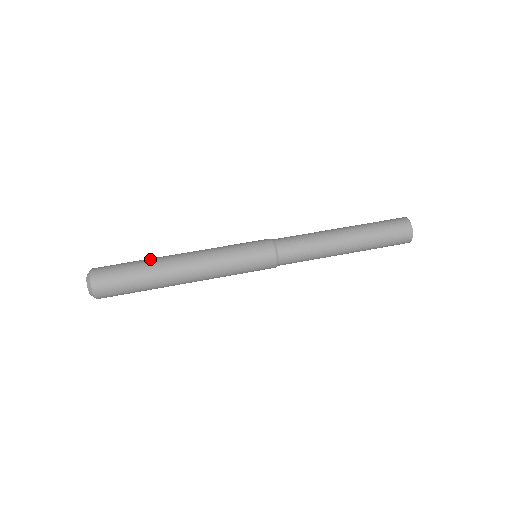
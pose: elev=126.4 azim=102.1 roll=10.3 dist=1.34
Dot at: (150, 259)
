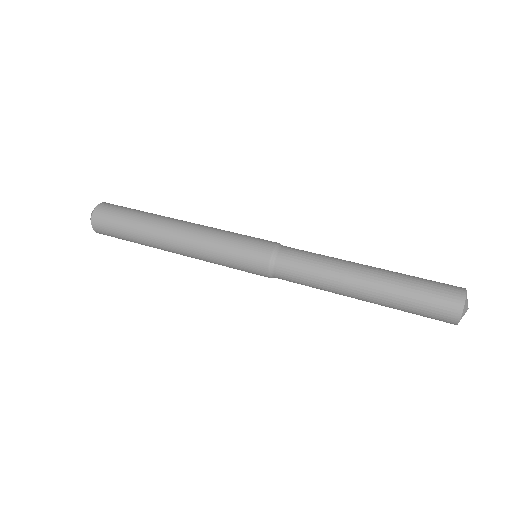
Dot at: (148, 218)
